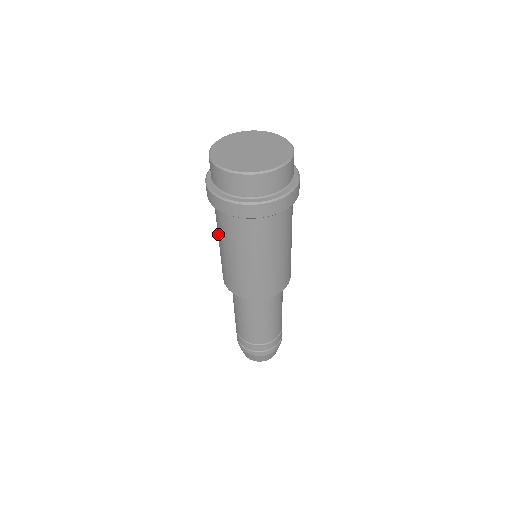
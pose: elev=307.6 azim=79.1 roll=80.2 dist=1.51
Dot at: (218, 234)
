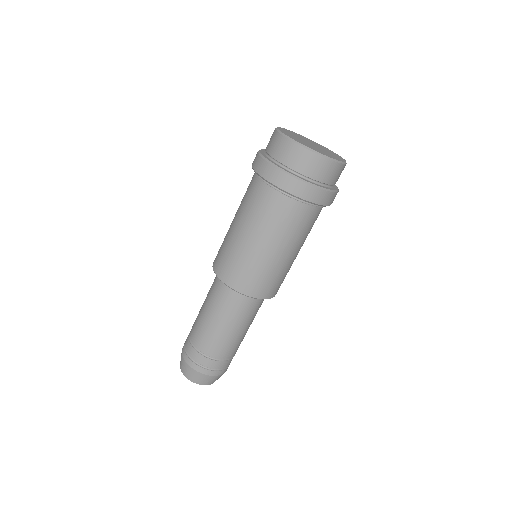
Dot at: occluded
